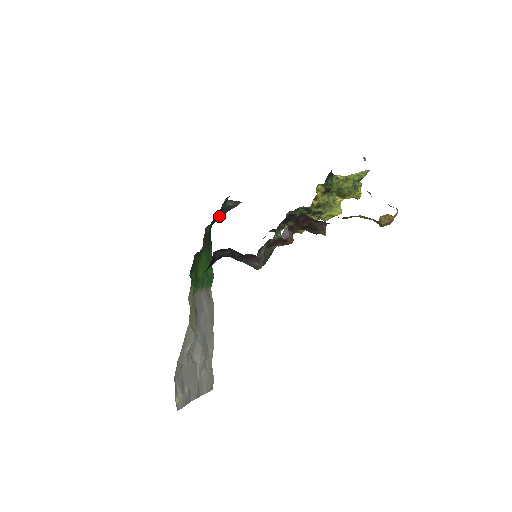
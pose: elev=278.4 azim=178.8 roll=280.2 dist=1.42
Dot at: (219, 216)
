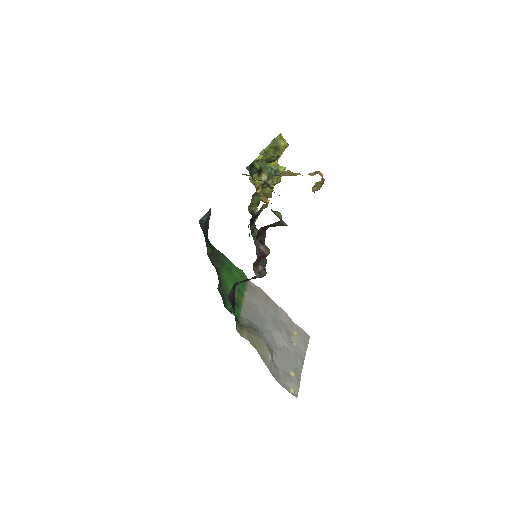
Dot at: (207, 231)
